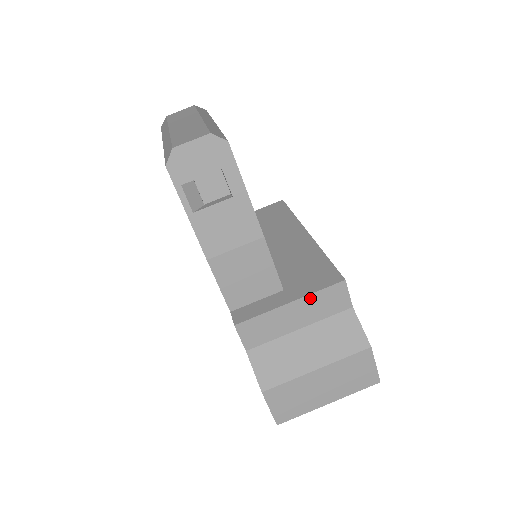
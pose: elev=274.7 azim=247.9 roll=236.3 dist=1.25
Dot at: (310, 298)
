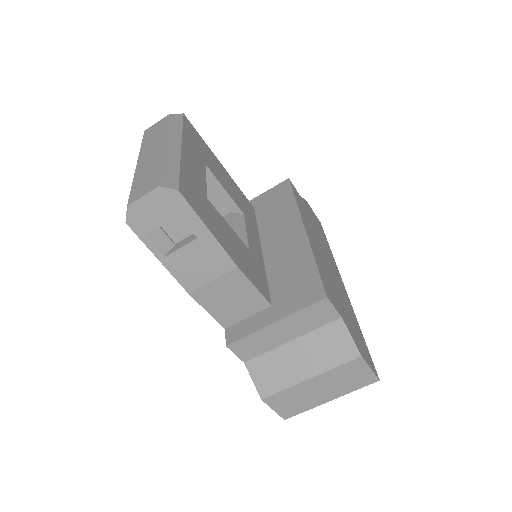
Dot at: (294, 316)
